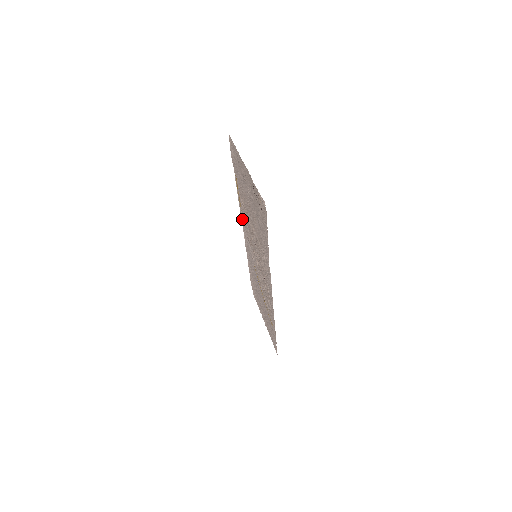
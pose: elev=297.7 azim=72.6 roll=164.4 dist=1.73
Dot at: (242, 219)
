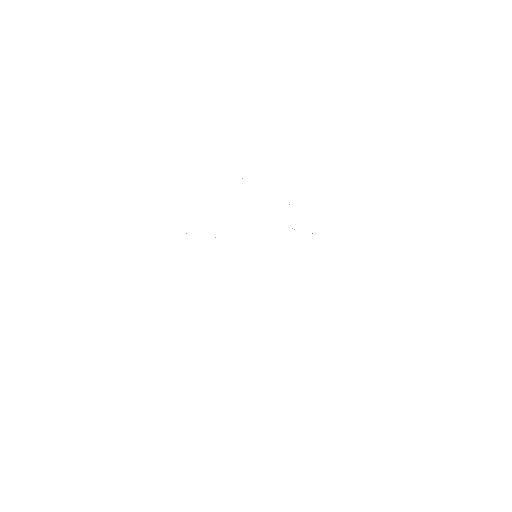
Dot at: occluded
